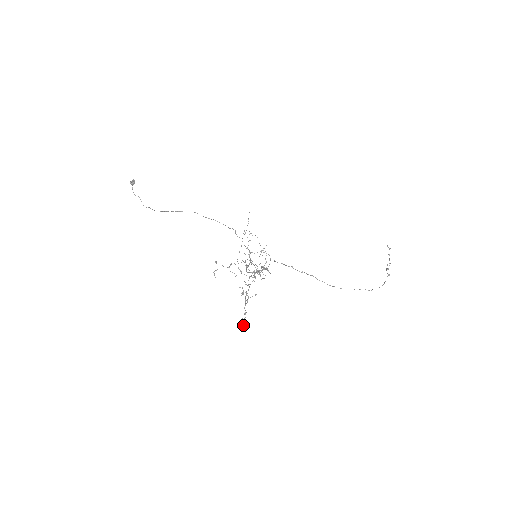
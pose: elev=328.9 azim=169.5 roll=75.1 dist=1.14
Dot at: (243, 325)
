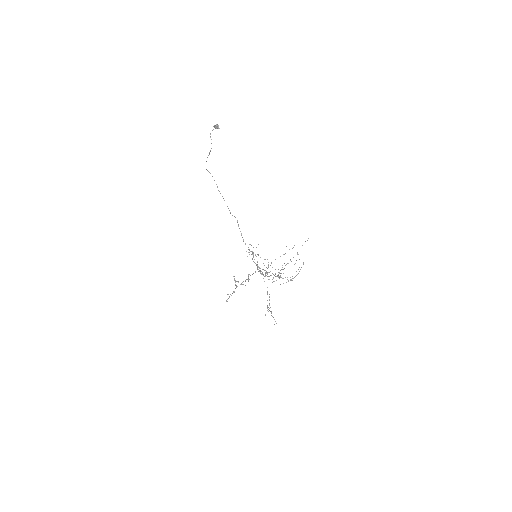
Dot at: occluded
